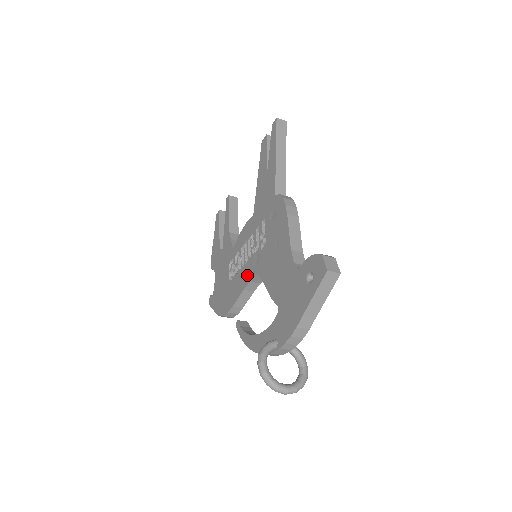
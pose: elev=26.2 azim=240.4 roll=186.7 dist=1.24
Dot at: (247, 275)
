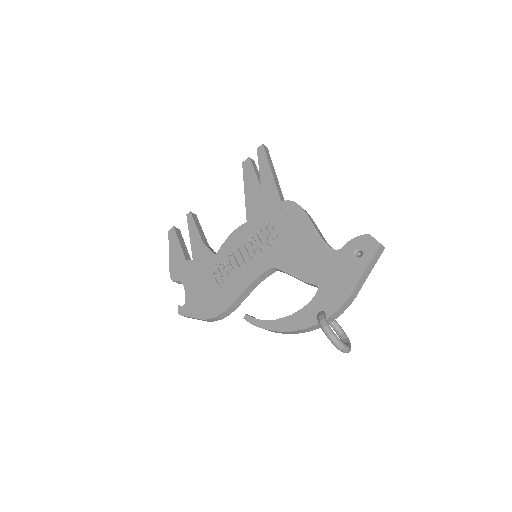
Dot at: (252, 272)
